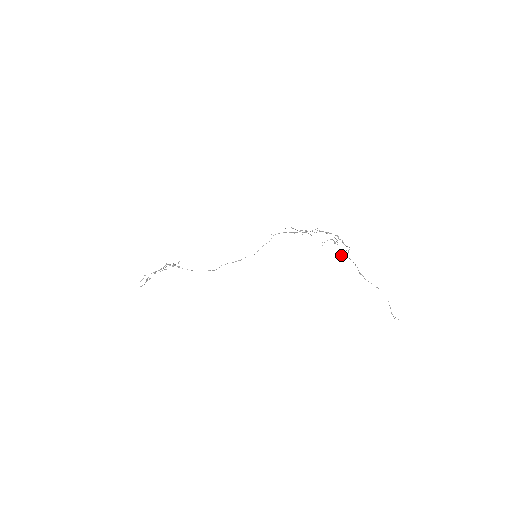
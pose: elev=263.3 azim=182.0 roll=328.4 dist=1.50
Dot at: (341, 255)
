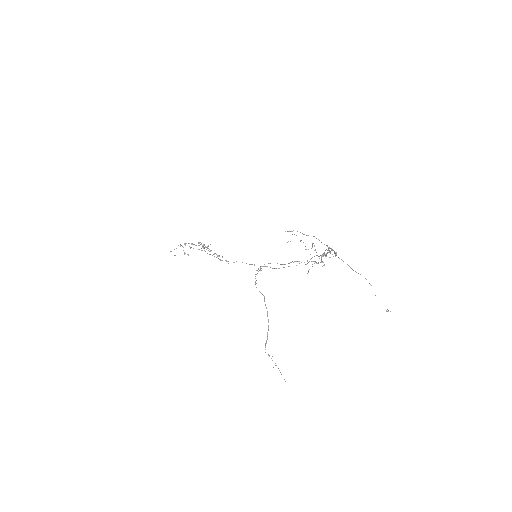
Dot at: (308, 270)
